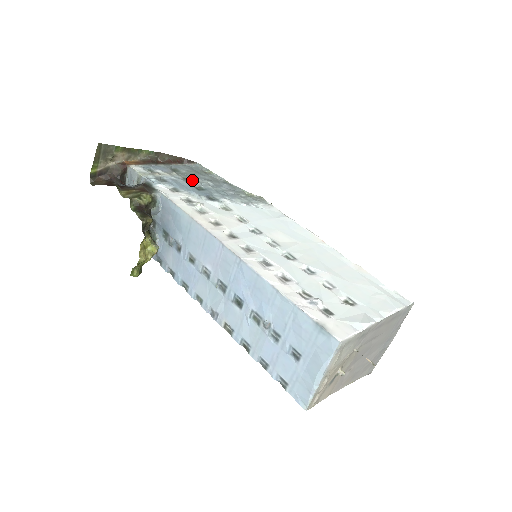
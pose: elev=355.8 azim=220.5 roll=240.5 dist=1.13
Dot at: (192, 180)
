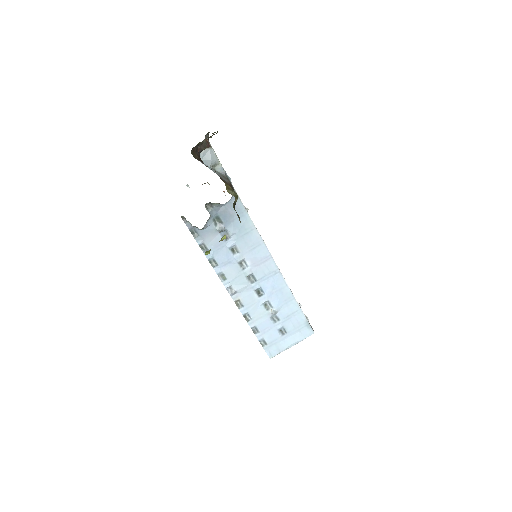
Dot at: occluded
